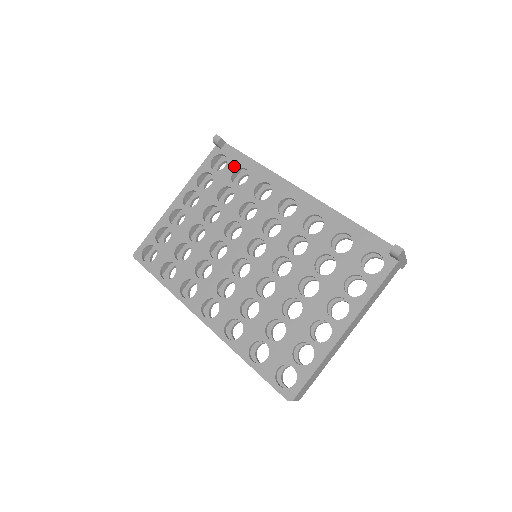
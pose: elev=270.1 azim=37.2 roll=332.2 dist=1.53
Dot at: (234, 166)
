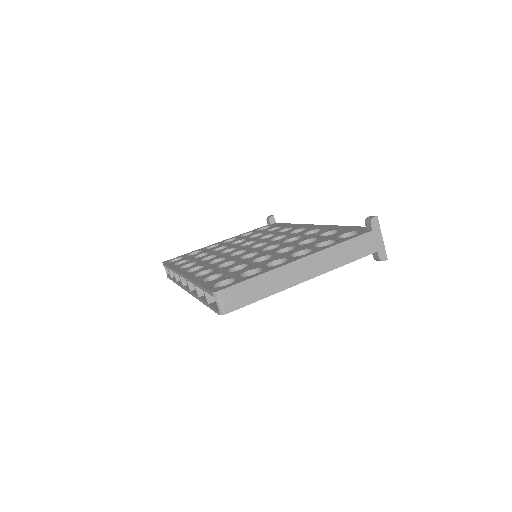
Dot at: (273, 227)
